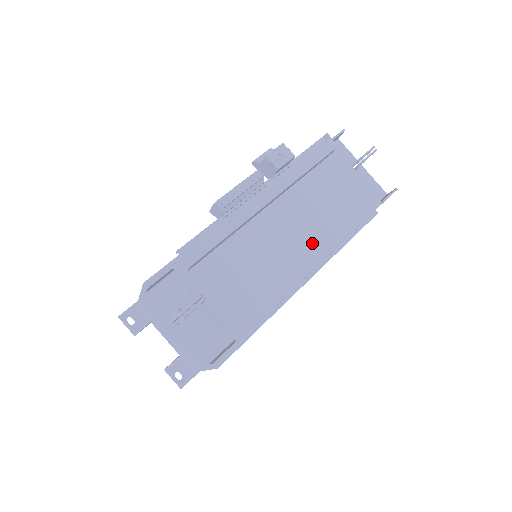
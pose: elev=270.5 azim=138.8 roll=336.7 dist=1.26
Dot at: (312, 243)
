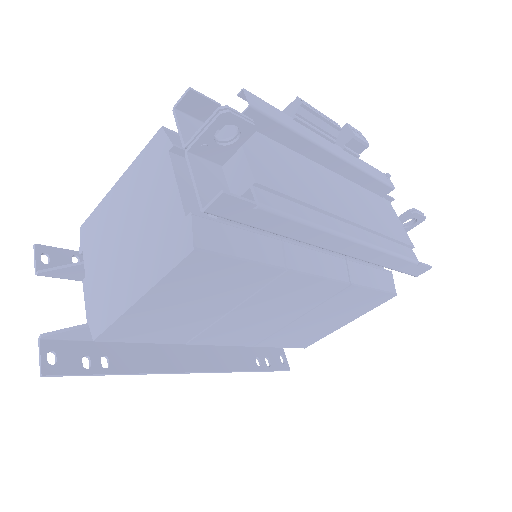
Dot at: (358, 220)
